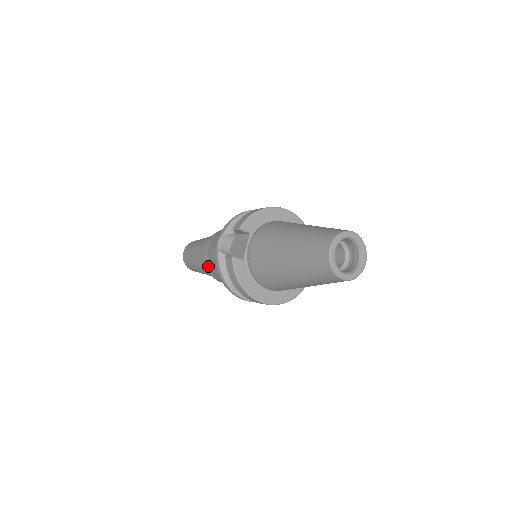
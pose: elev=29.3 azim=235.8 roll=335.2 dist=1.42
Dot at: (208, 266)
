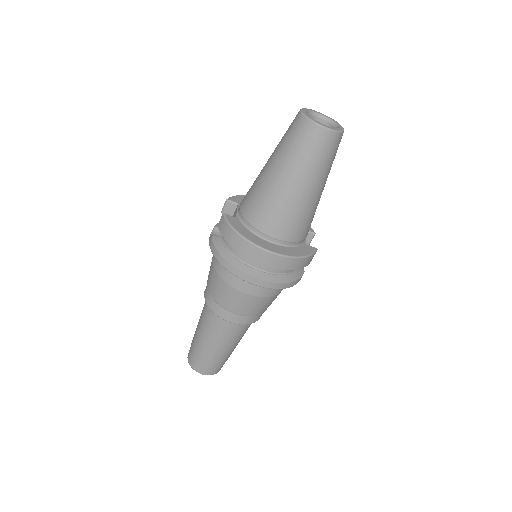
Dot at: (210, 300)
